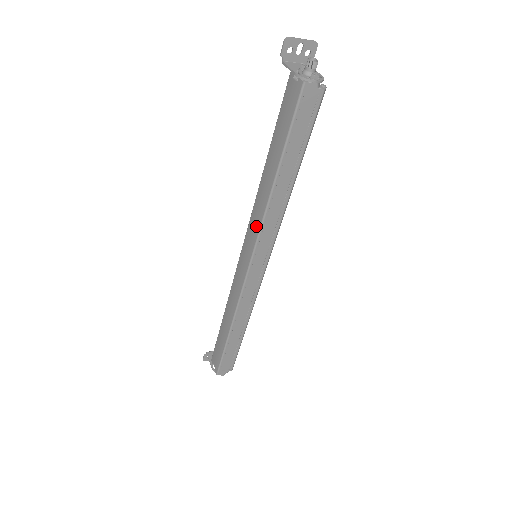
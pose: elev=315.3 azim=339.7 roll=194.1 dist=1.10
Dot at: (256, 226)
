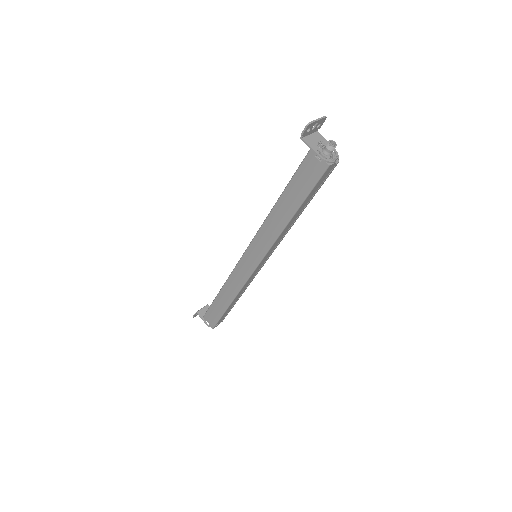
Dot at: (265, 245)
